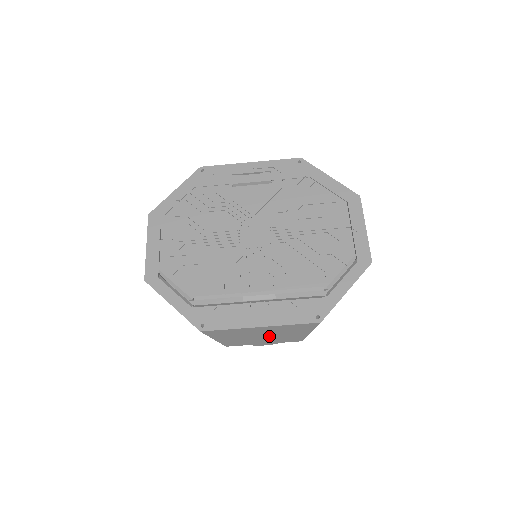
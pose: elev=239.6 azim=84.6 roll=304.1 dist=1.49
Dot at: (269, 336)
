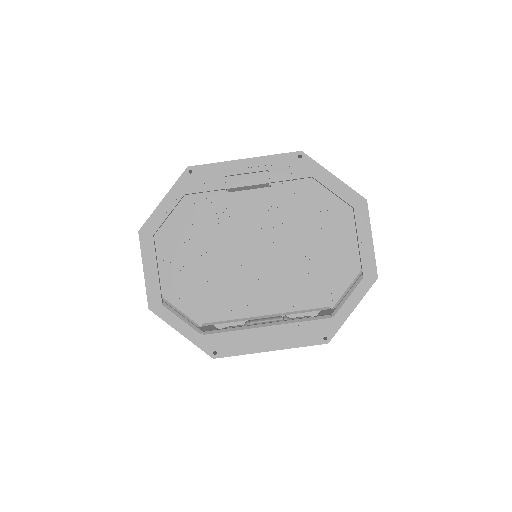
Dot at: occluded
